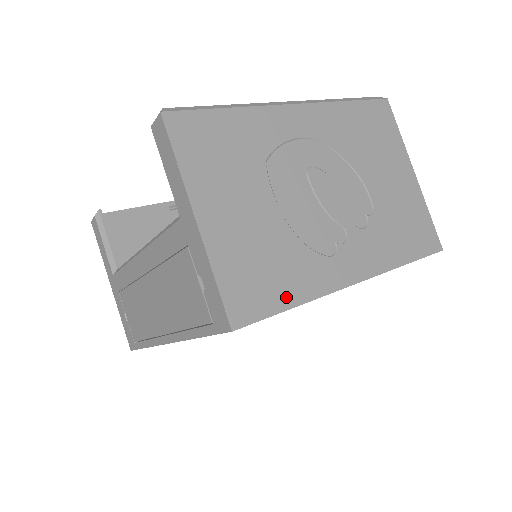
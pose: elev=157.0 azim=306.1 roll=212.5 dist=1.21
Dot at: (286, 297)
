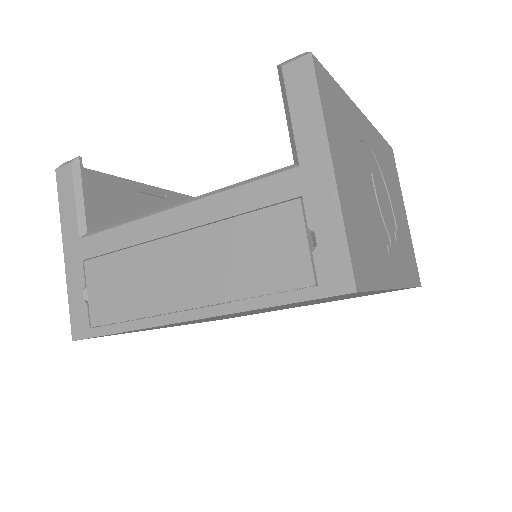
Dot at: (375, 277)
